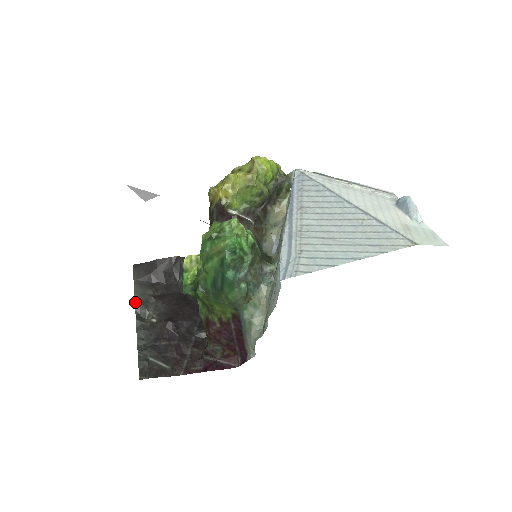
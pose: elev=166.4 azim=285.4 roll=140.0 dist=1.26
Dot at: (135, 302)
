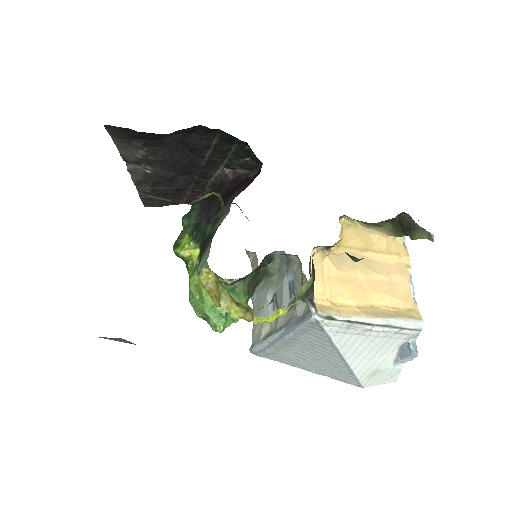
Dot at: (121, 156)
